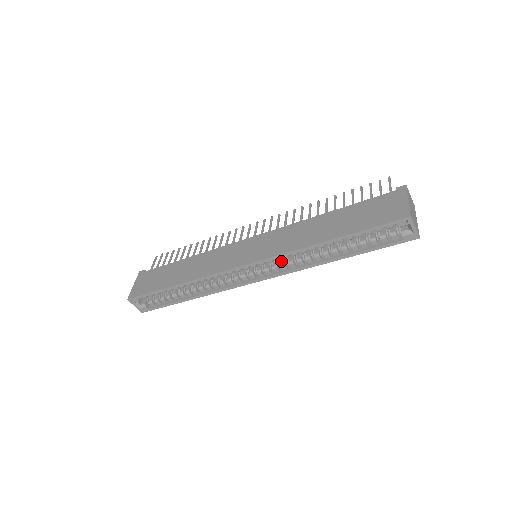
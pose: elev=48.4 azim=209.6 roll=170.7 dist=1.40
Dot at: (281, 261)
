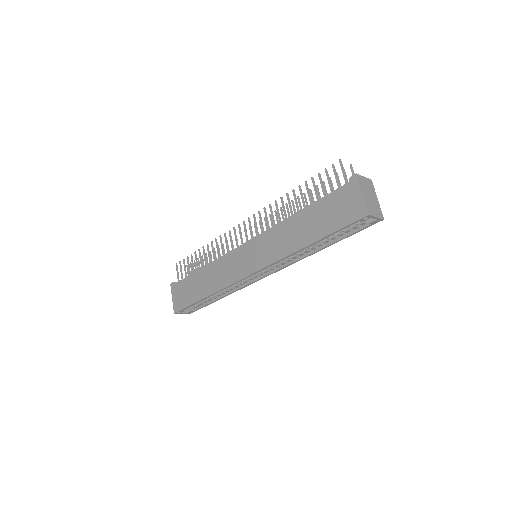
Dot at: occluded
